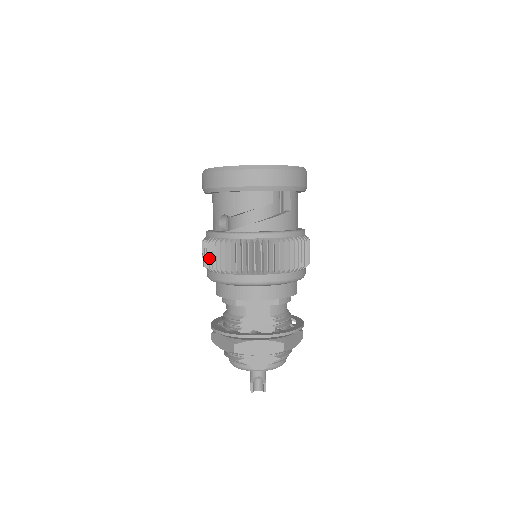
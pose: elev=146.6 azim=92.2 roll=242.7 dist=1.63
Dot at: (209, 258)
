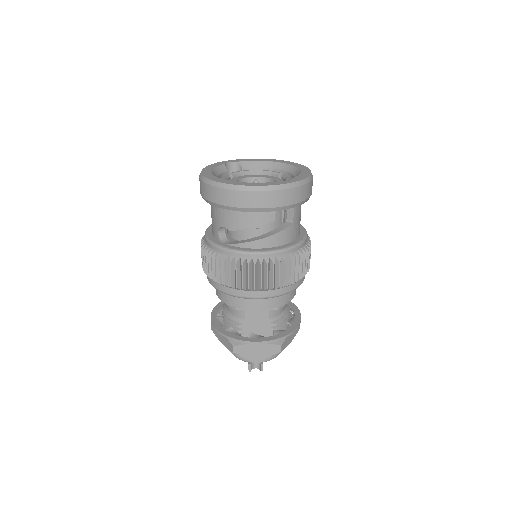
Dot at: (208, 268)
